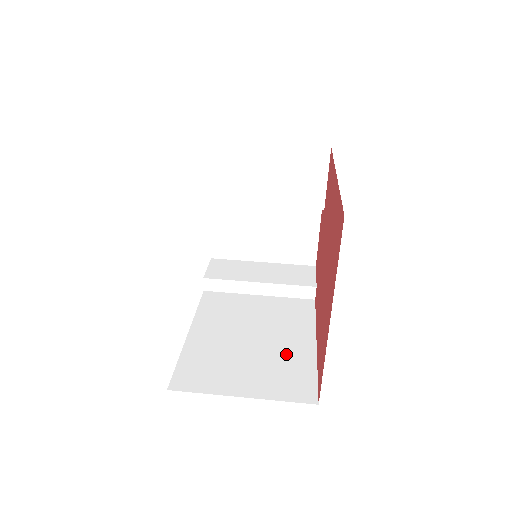
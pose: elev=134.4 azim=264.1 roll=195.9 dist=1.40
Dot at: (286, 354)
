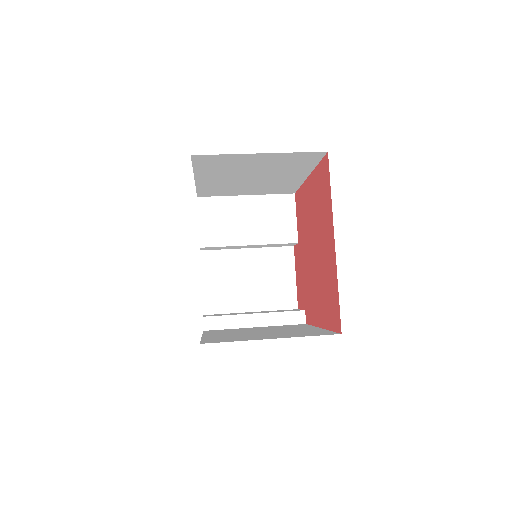
Dot at: (298, 331)
